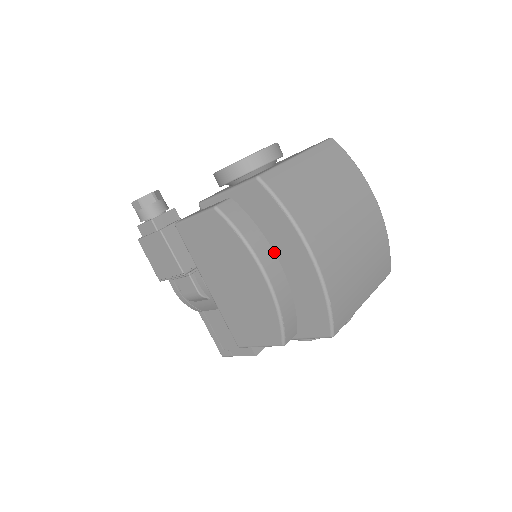
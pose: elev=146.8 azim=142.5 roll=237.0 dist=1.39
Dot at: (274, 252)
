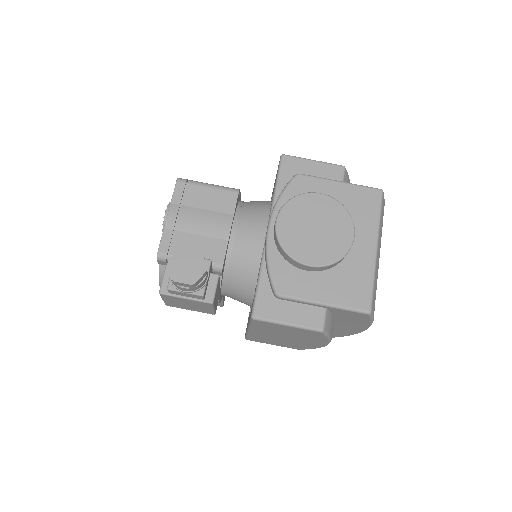
Dot at: occluded
